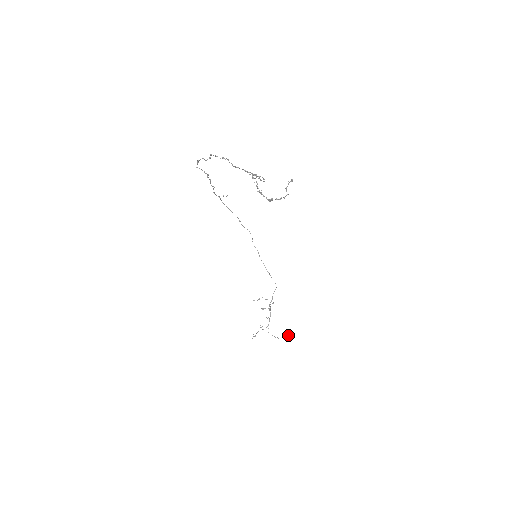
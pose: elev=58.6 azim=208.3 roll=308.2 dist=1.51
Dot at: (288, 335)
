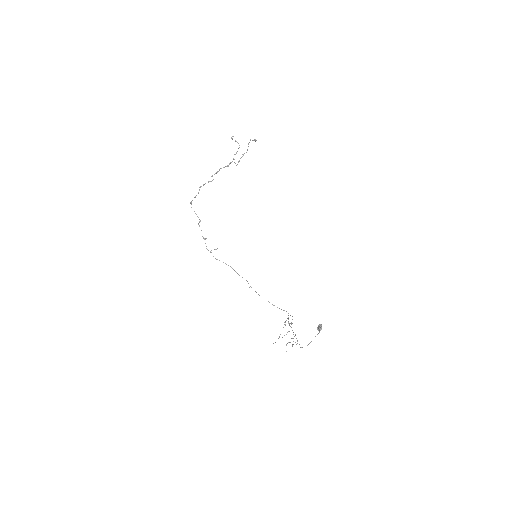
Dot at: (320, 326)
